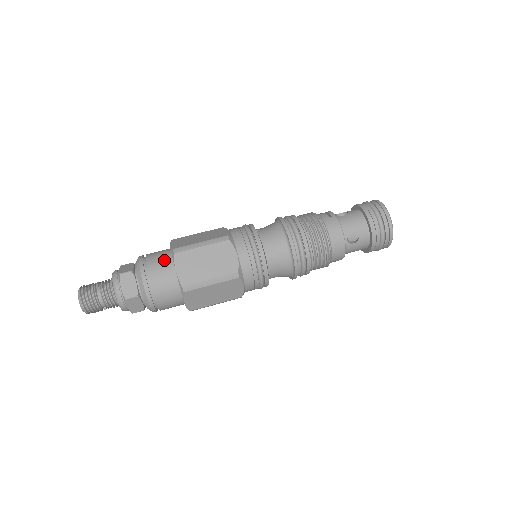
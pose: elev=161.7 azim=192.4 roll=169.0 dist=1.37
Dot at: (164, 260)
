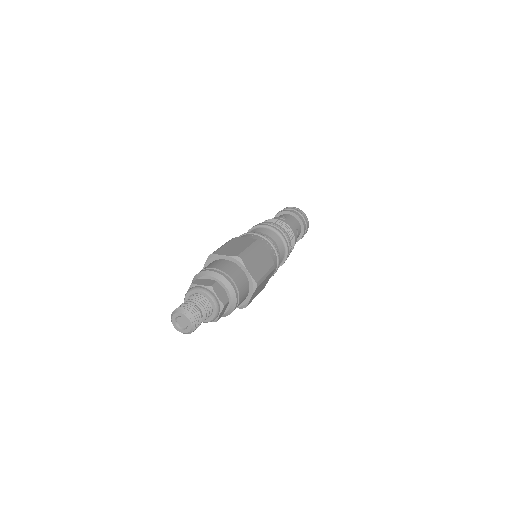
Dot at: (233, 267)
